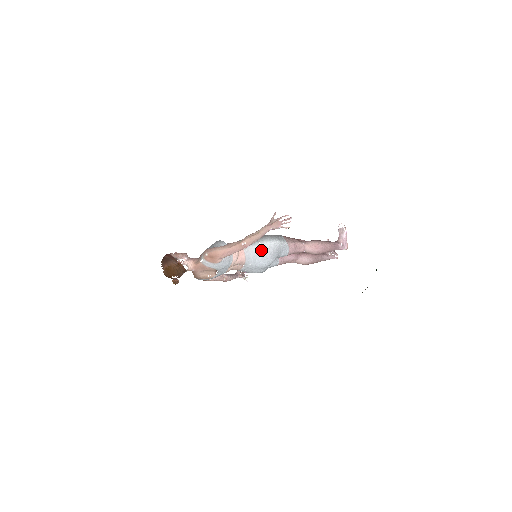
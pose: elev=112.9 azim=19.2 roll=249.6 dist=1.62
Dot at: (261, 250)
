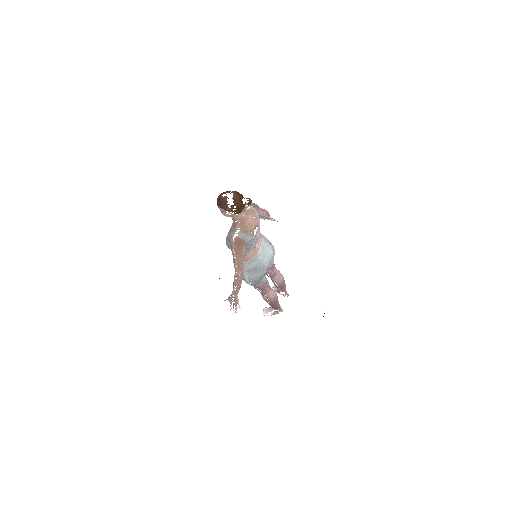
Dot at: occluded
